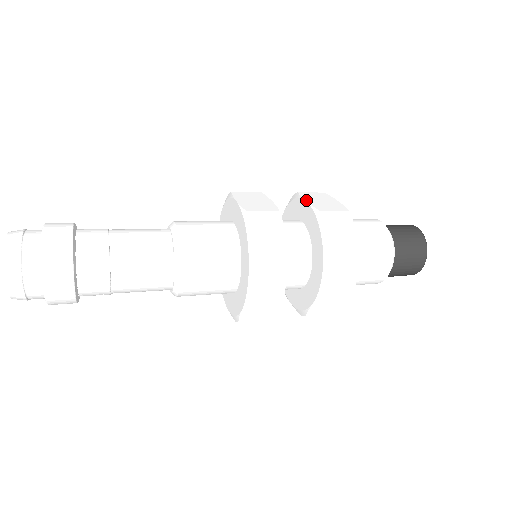
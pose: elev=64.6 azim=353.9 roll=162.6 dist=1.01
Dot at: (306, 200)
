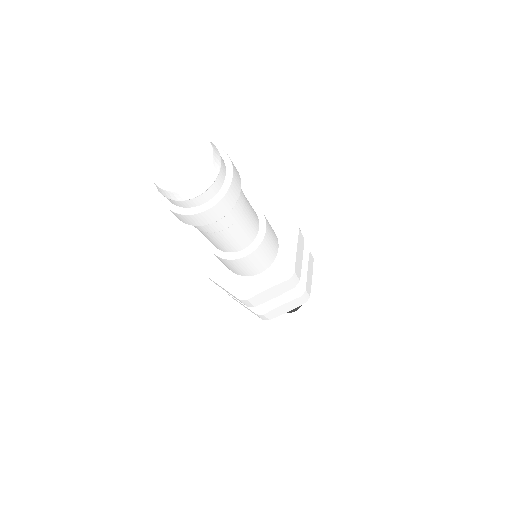
Dot at: occluded
